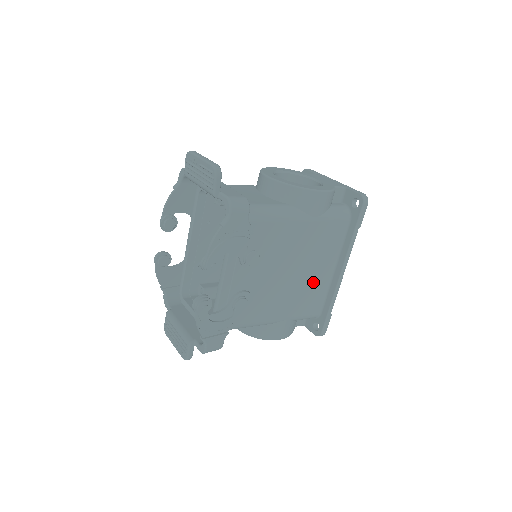
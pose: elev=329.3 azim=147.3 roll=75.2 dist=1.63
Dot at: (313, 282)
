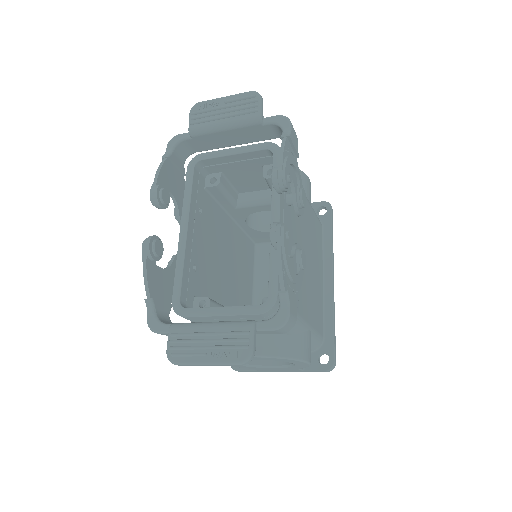
Dot at: (316, 287)
